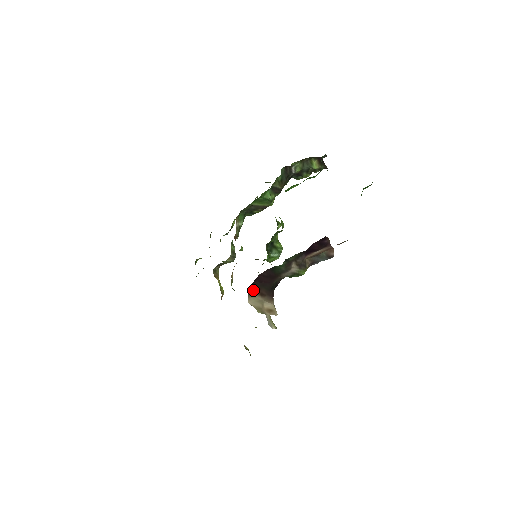
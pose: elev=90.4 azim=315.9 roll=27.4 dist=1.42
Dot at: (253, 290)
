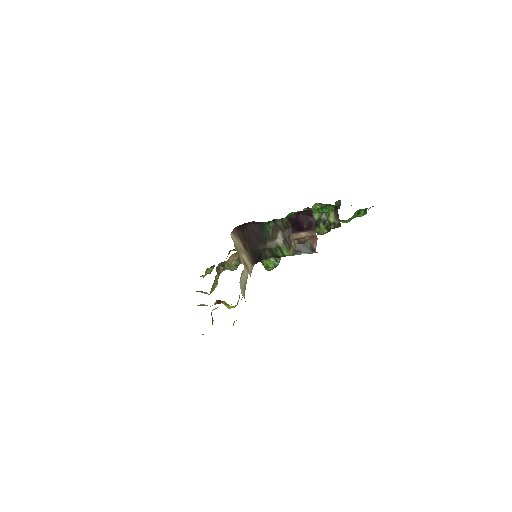
Dot at: (239, 235)
